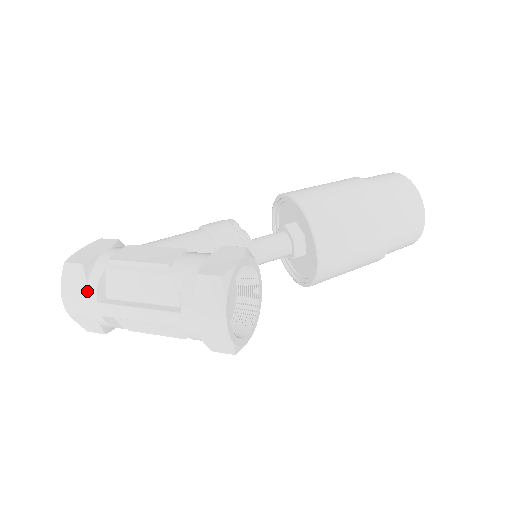
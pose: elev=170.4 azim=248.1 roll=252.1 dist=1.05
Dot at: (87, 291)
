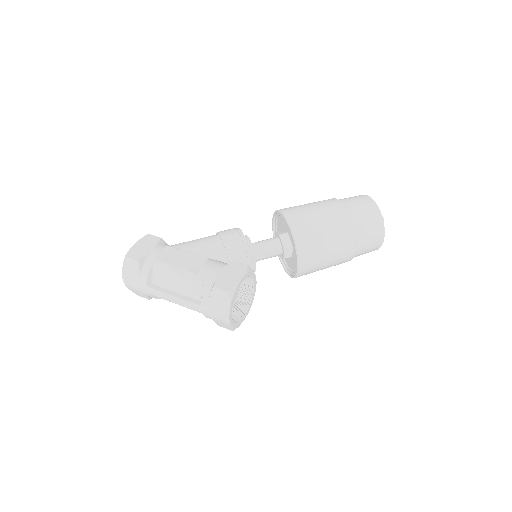
Dot at: (140, 278)
